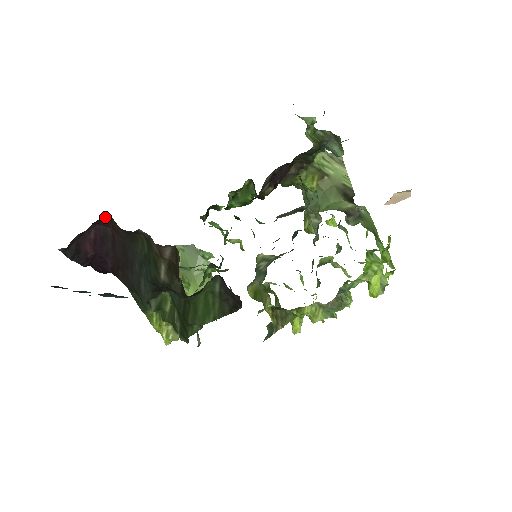
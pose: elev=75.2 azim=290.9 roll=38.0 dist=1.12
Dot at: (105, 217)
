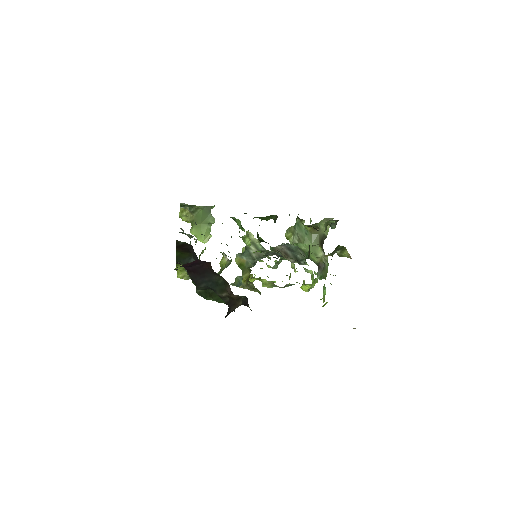
Dot at: (207, 262)
